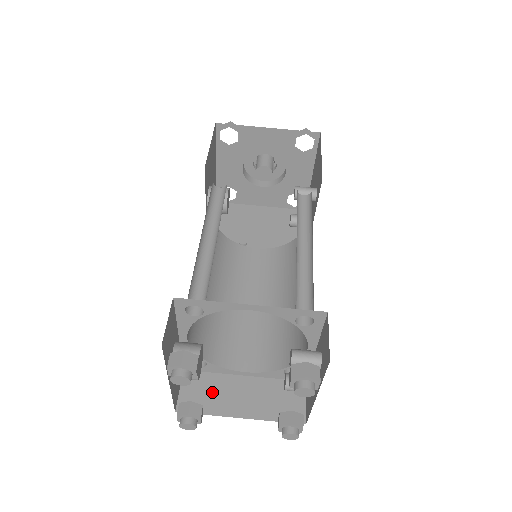
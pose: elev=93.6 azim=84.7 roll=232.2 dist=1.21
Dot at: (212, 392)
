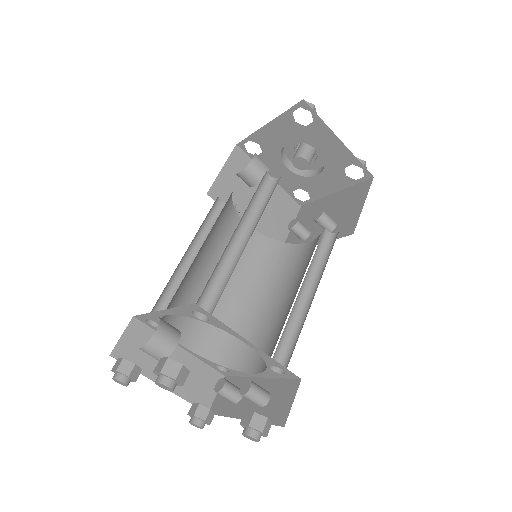
Dot at: occluded
